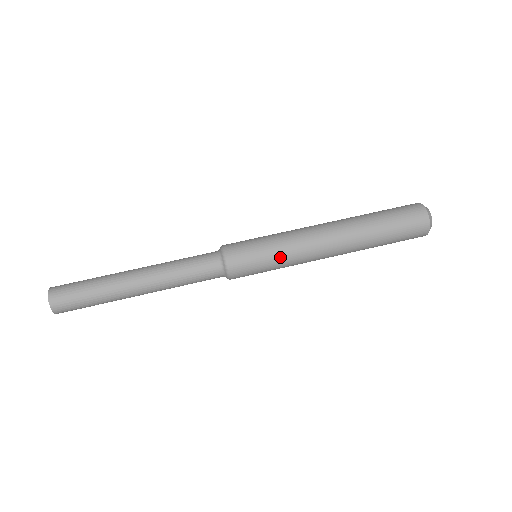
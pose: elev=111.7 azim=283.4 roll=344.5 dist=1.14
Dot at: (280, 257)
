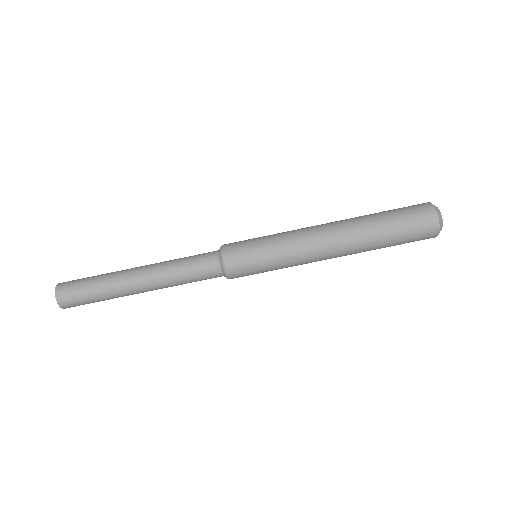
Dot at: occluded
